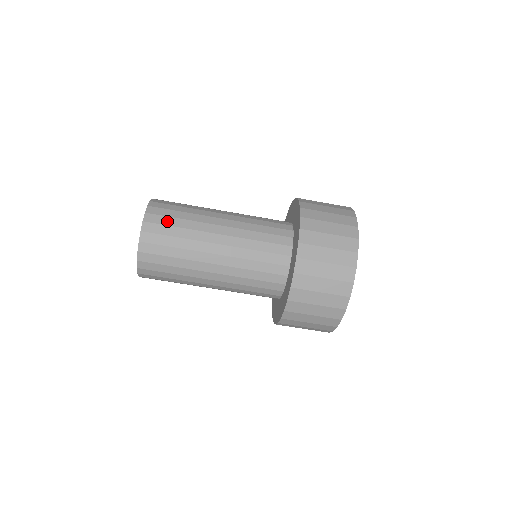
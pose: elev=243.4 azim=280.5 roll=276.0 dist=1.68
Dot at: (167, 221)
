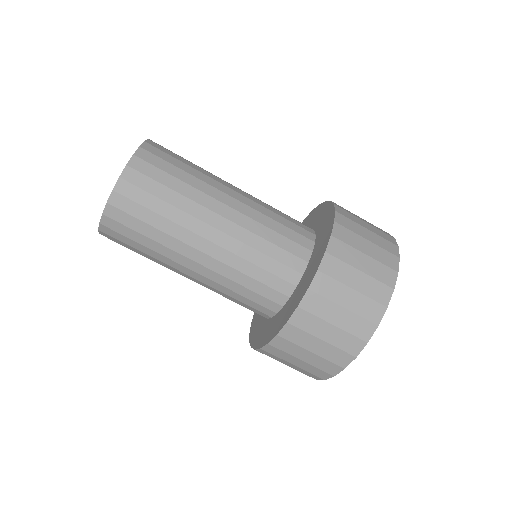
Dot at: (176, 154)
